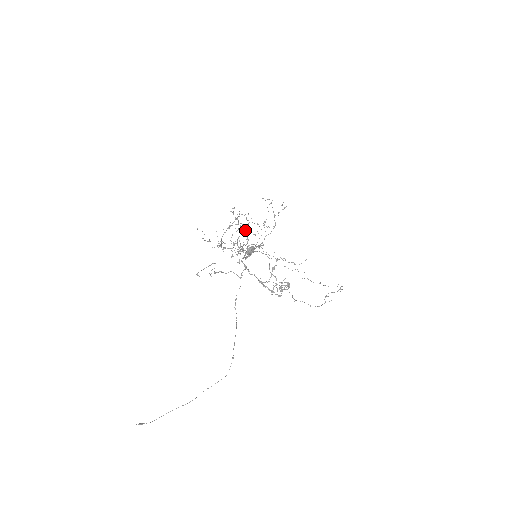
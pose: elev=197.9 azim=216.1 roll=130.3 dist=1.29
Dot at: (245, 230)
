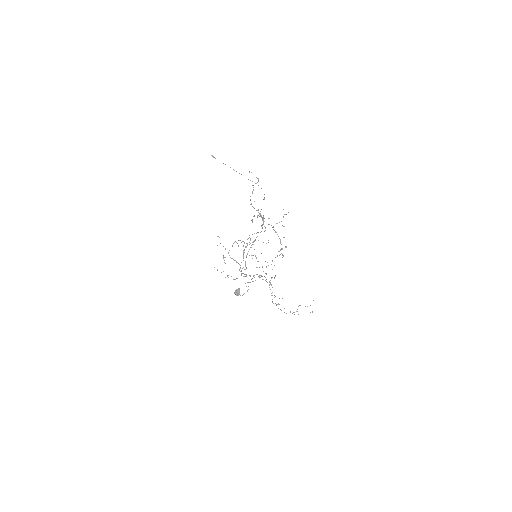
Dot at: (263, 216)
